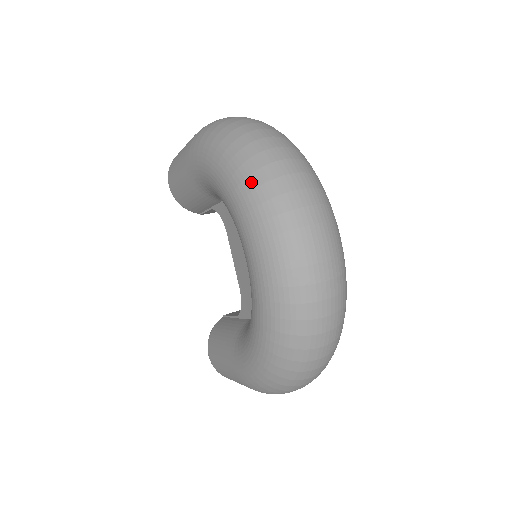
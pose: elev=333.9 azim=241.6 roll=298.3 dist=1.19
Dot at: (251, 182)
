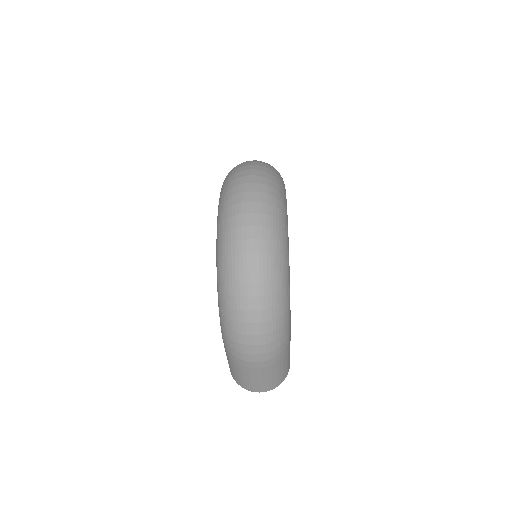
Dot at: (227, 175)
